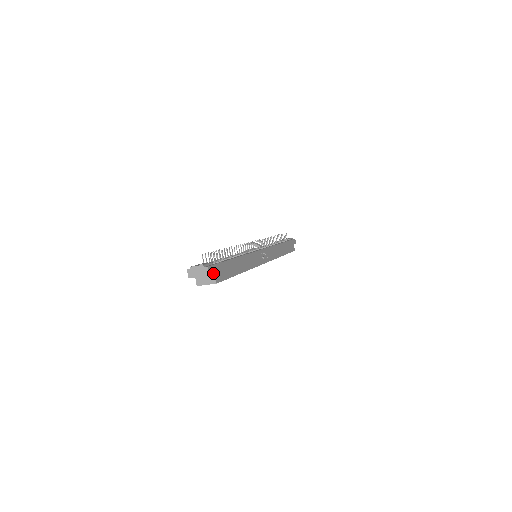
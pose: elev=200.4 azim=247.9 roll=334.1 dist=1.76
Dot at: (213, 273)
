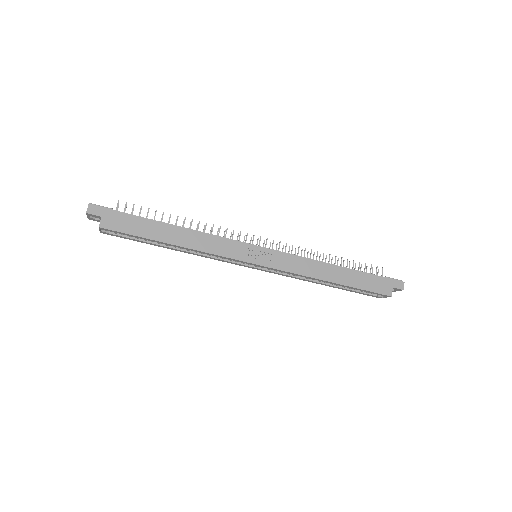
Dot at: (98, 215)
